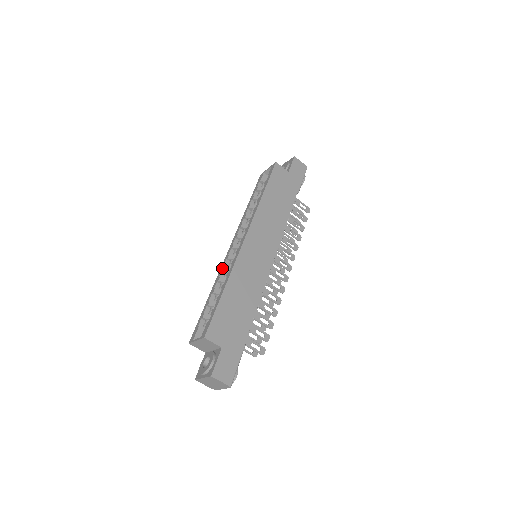
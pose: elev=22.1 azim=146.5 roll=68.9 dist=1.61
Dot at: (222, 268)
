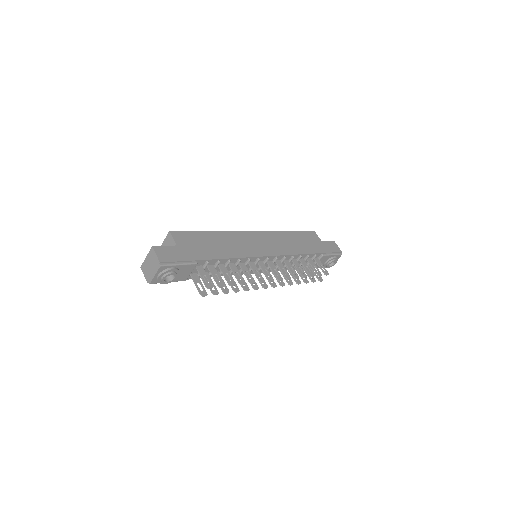
Dot at: occluded
